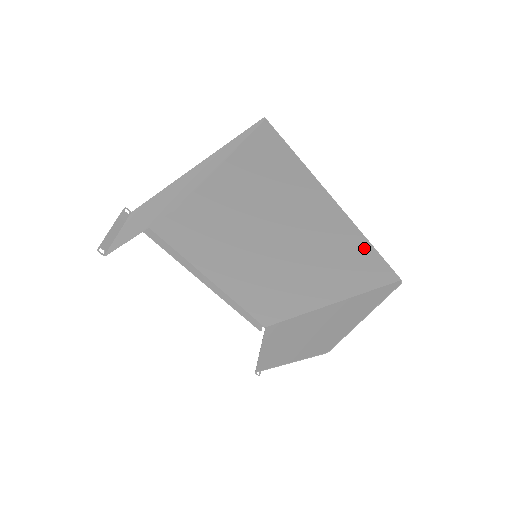
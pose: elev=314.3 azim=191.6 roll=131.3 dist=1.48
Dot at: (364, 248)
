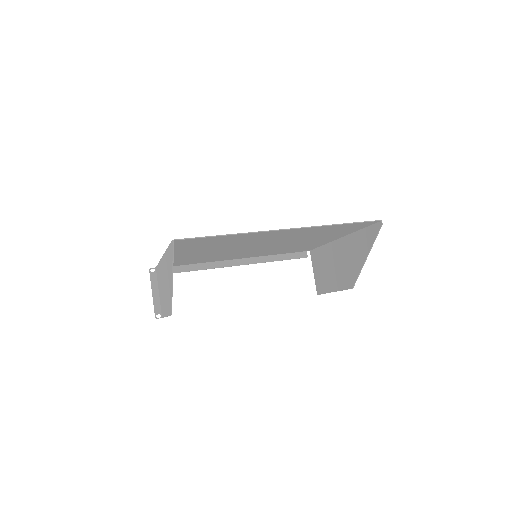
Dot at: (329, 227)
